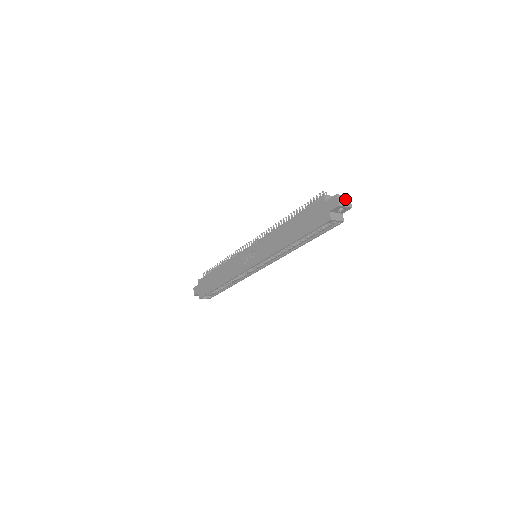
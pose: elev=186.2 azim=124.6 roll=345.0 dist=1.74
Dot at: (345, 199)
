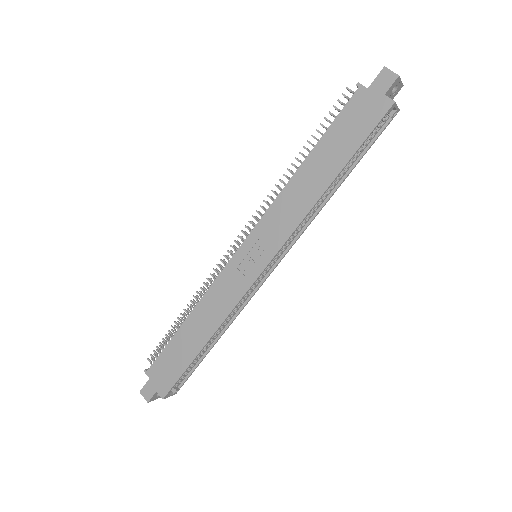
Dot at: occluded
